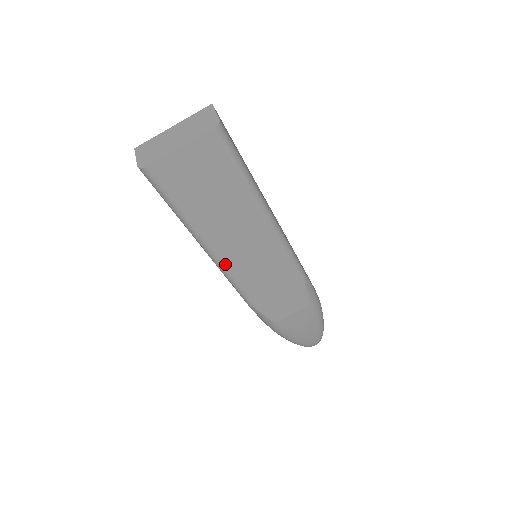
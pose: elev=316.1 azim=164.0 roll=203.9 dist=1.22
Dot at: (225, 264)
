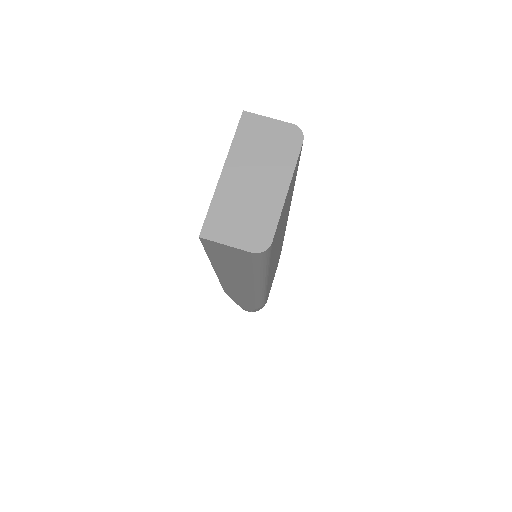
Dot at: (267, 286)
